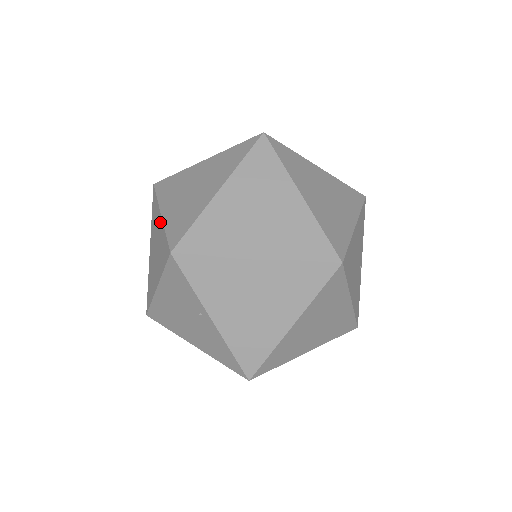
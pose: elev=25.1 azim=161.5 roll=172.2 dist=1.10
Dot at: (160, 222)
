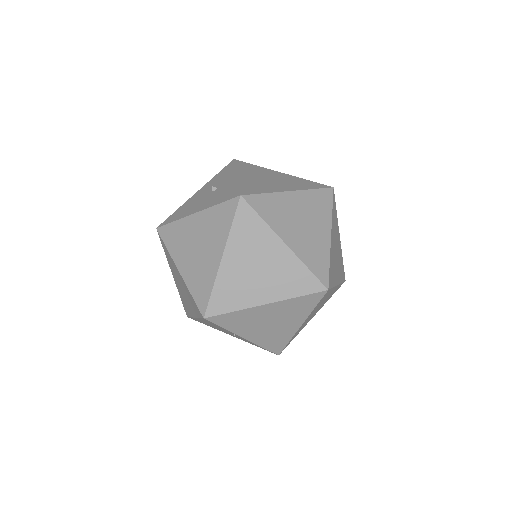
Dot at: (180, 276)
